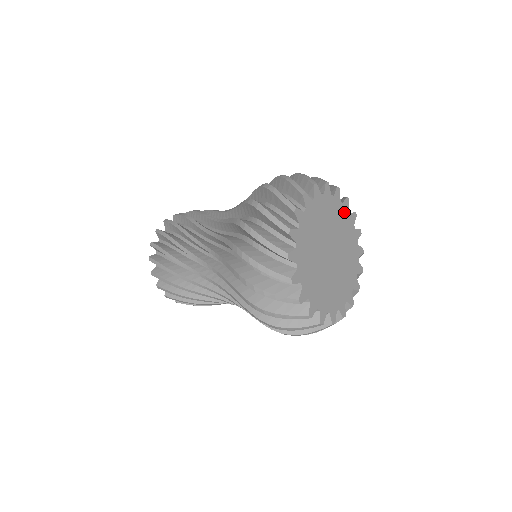
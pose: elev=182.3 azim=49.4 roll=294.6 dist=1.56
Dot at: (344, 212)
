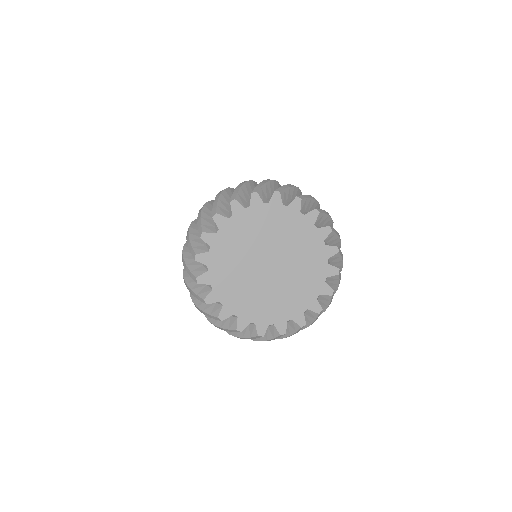
Dot at: (276, 210)
